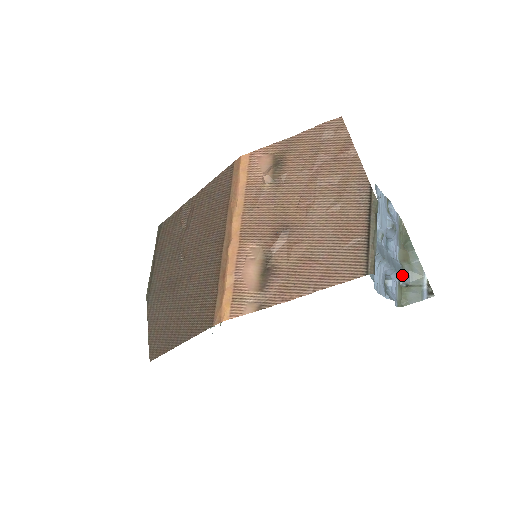
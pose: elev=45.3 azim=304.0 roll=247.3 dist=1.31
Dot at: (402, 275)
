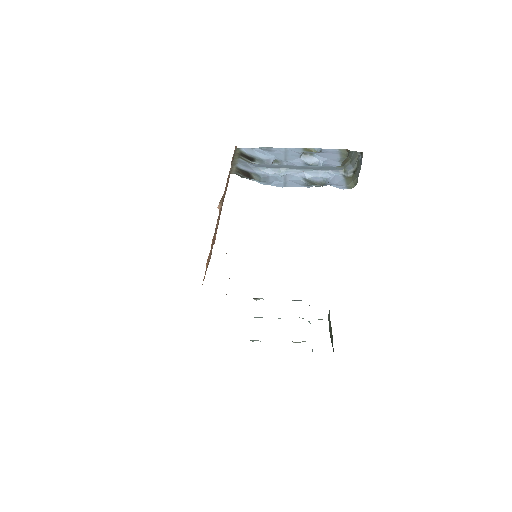
Dot at: (342, 170)
